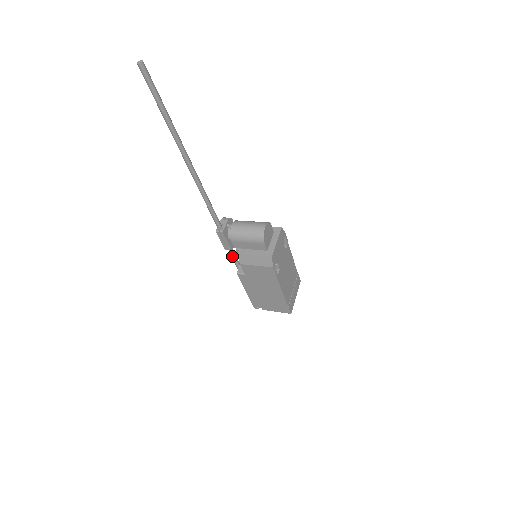
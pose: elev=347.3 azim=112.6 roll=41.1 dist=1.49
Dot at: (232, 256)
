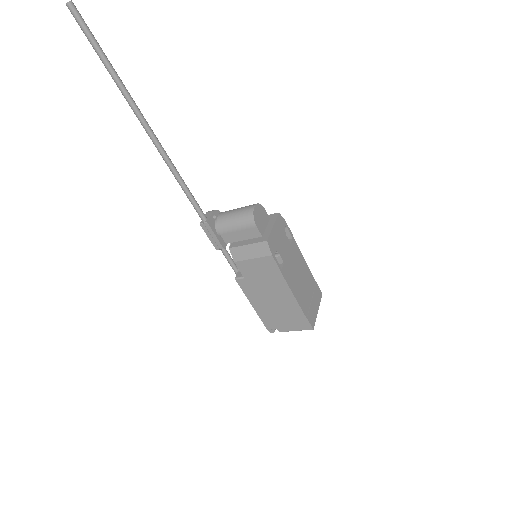
Dot at: (227, 259)
